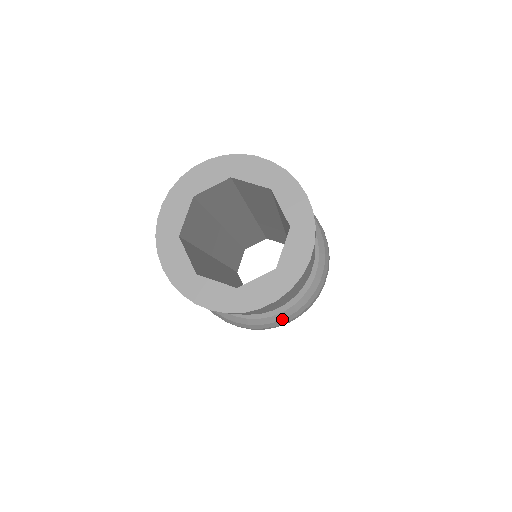
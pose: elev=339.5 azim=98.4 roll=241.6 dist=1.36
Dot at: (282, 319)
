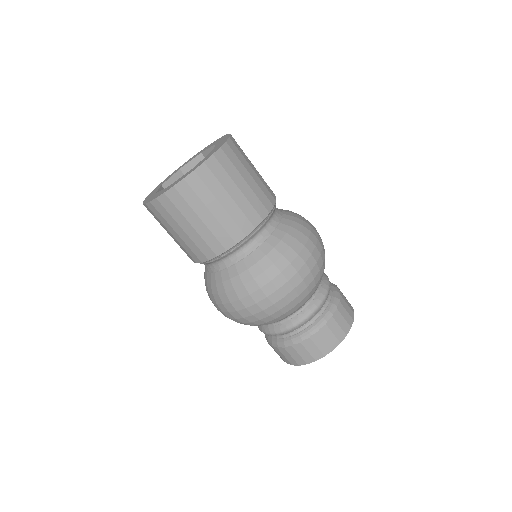
Dot at: (251, 281)
